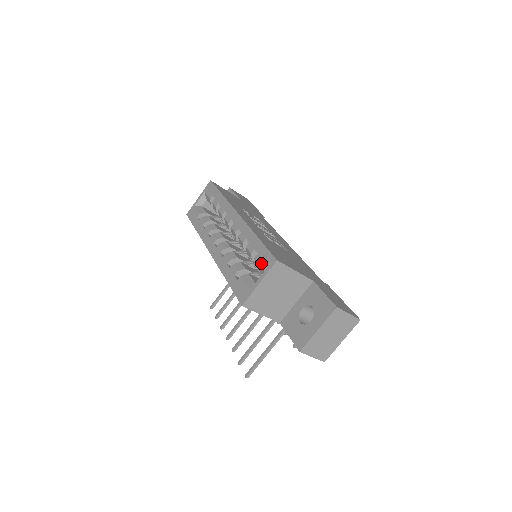
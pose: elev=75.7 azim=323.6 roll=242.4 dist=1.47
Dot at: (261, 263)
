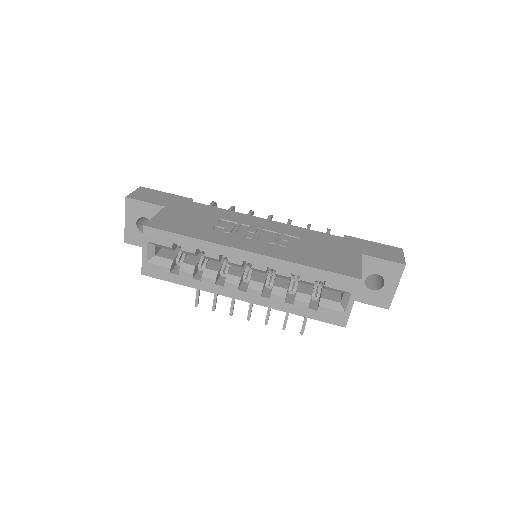
Dot at: (340, 288)
